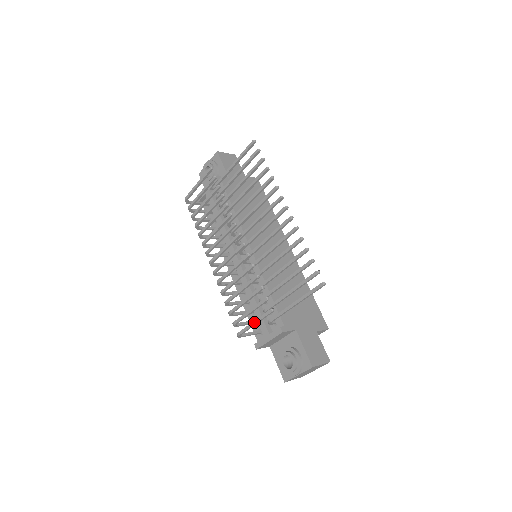
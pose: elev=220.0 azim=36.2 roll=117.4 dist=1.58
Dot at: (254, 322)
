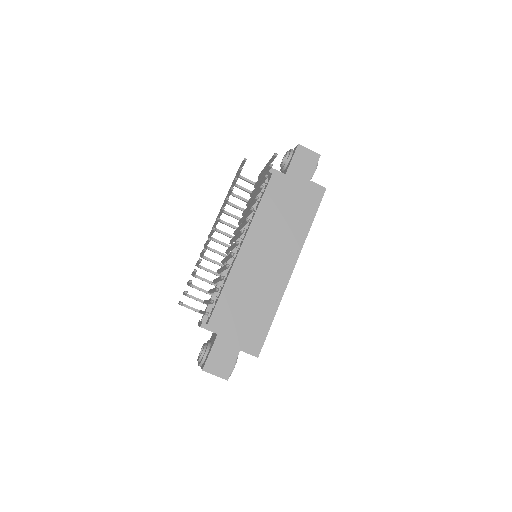
Dot at: occluded
